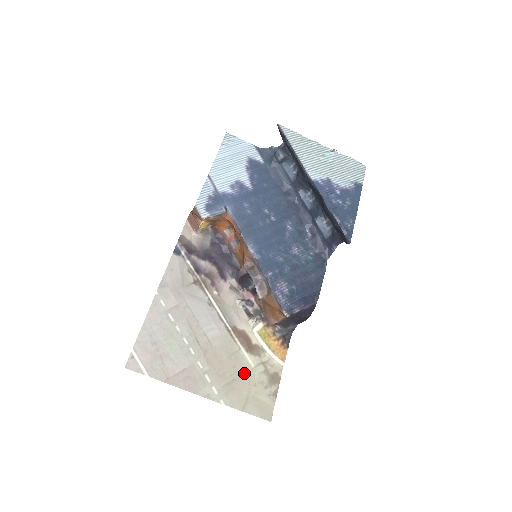
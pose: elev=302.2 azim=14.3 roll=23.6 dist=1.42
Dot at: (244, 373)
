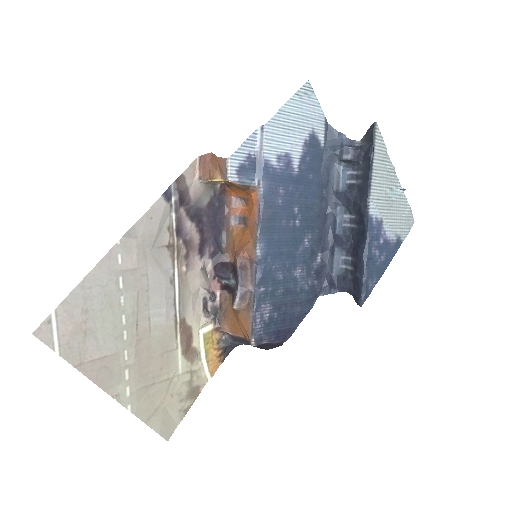
Dot at: (168, 378)
